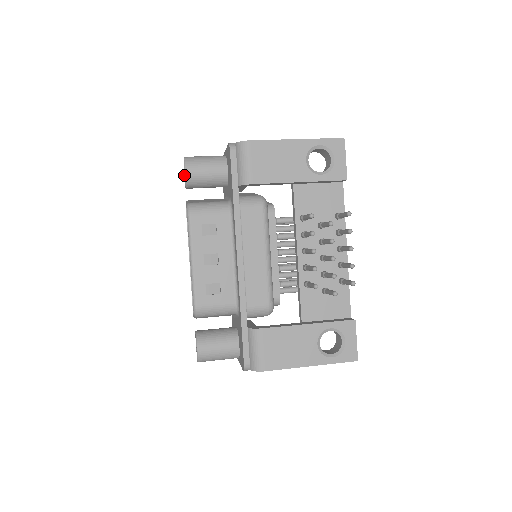
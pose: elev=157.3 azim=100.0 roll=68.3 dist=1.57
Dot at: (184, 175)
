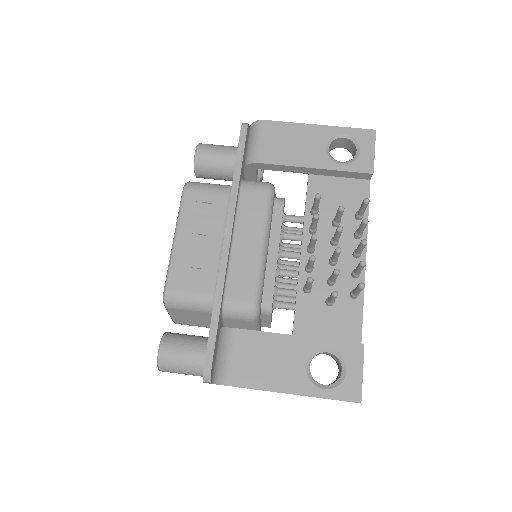
Dot at: occluded
